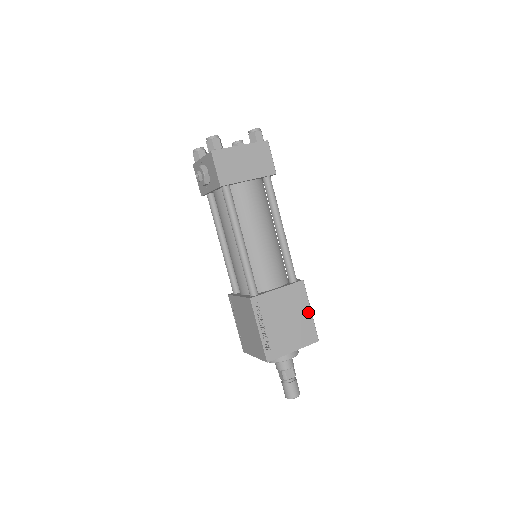
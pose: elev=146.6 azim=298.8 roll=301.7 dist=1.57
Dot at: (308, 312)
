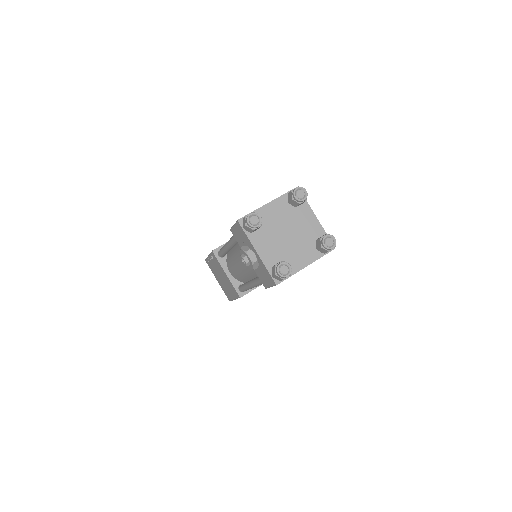
Dot at: occluded
